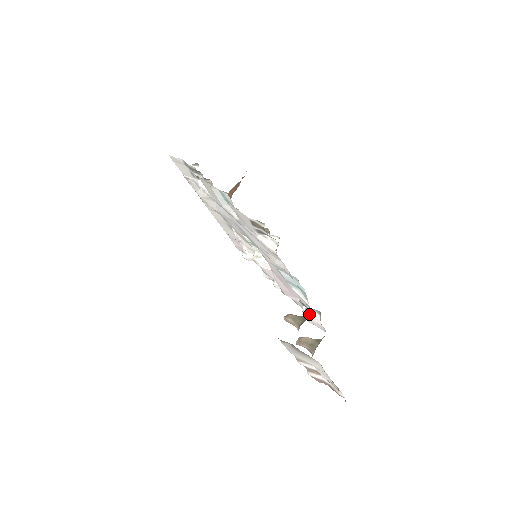
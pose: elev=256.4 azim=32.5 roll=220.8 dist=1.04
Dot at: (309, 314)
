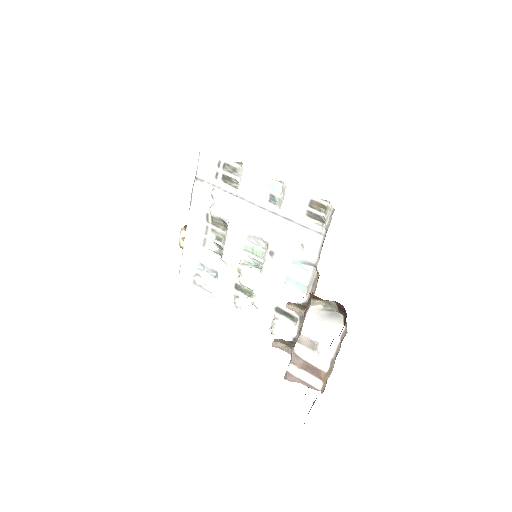
Dot at: occluded
